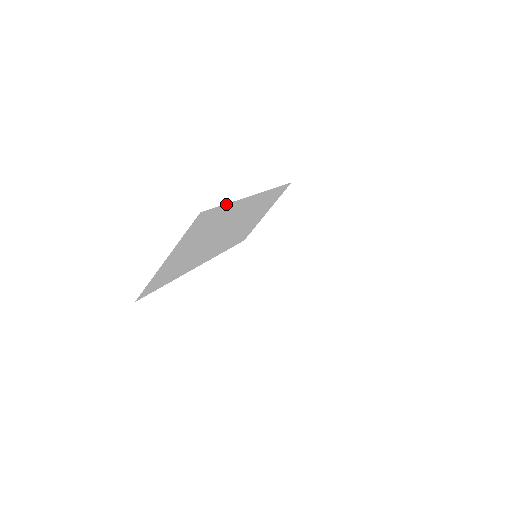
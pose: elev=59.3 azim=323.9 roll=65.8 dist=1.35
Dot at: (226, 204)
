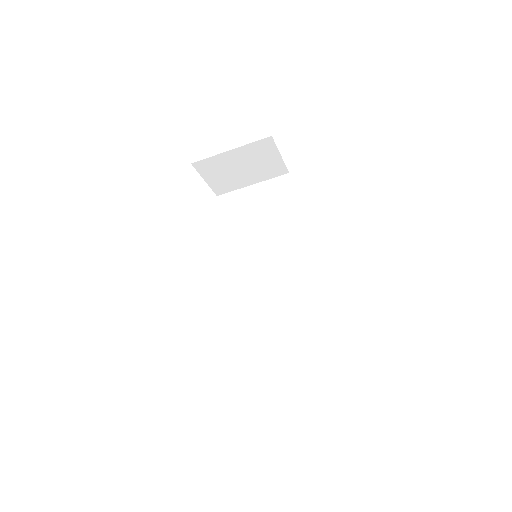
Dot at: occluded
